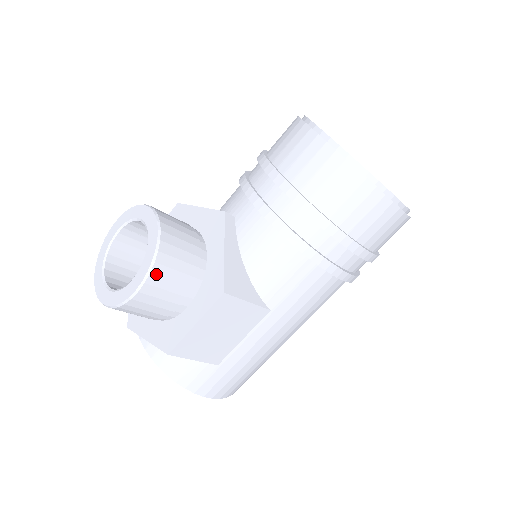
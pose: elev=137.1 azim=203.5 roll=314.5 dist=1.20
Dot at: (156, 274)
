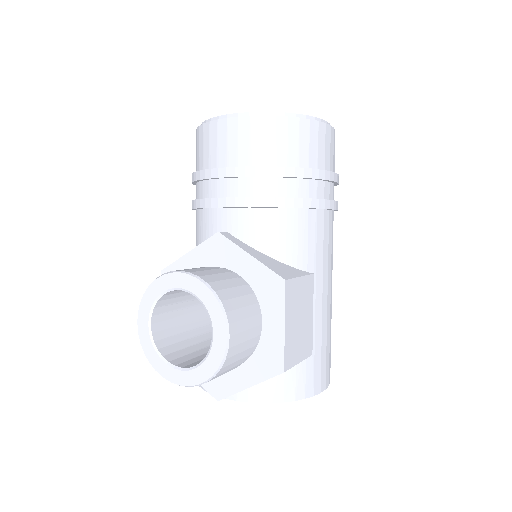
Dot at: (229, 310)
